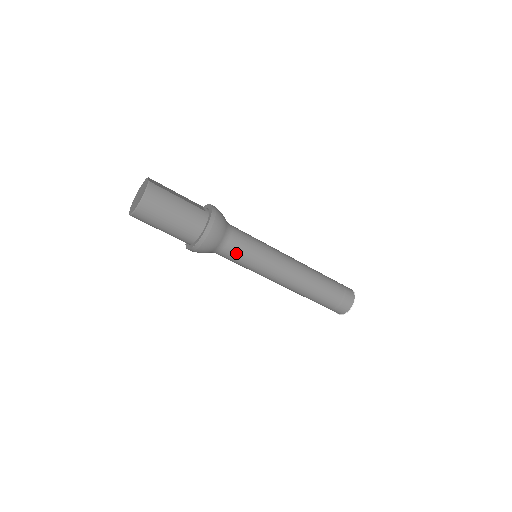
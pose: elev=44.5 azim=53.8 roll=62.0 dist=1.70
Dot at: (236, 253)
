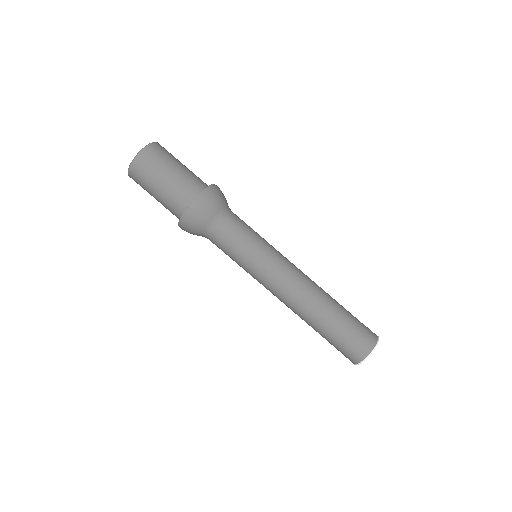
Dot at: (240, 225)
